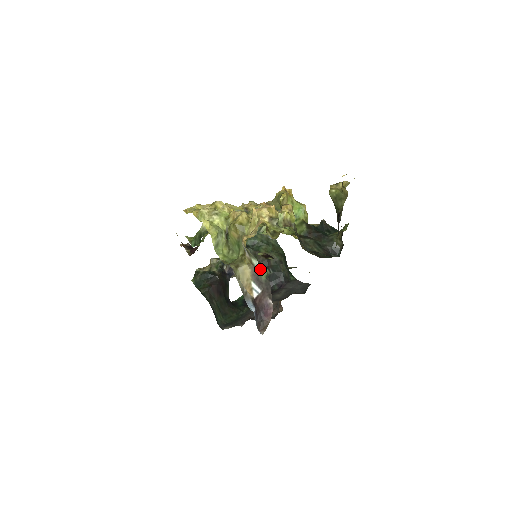
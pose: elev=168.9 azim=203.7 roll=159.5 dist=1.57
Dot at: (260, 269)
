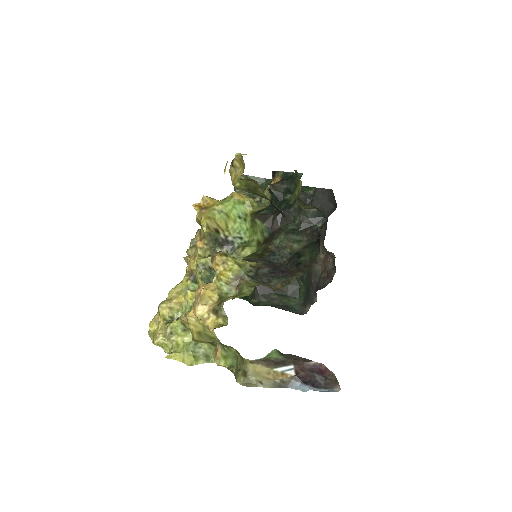
Dot at: (267, 357)
